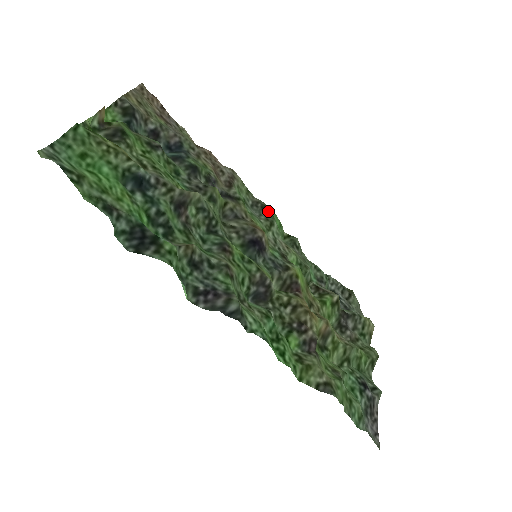
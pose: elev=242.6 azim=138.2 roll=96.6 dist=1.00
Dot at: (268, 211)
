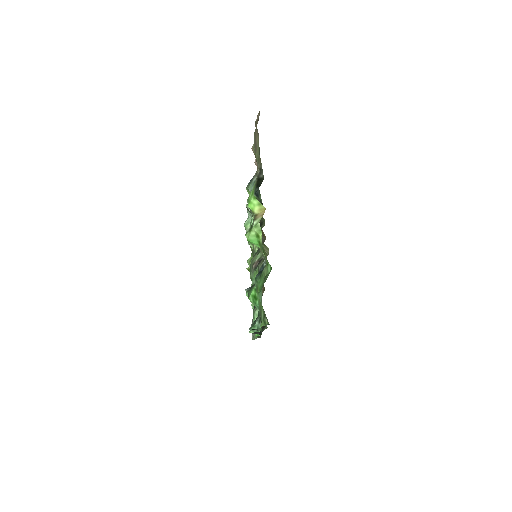
Dot at: occluded
